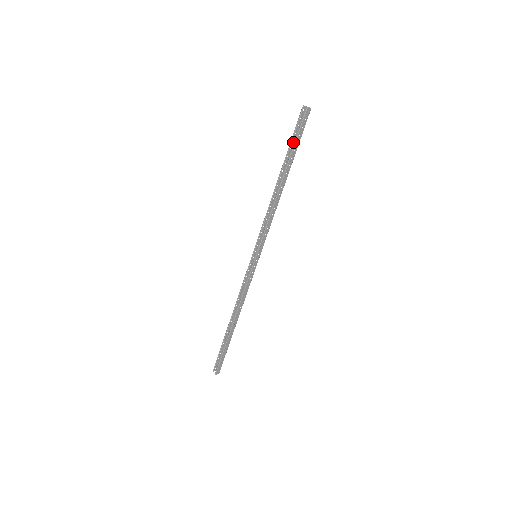
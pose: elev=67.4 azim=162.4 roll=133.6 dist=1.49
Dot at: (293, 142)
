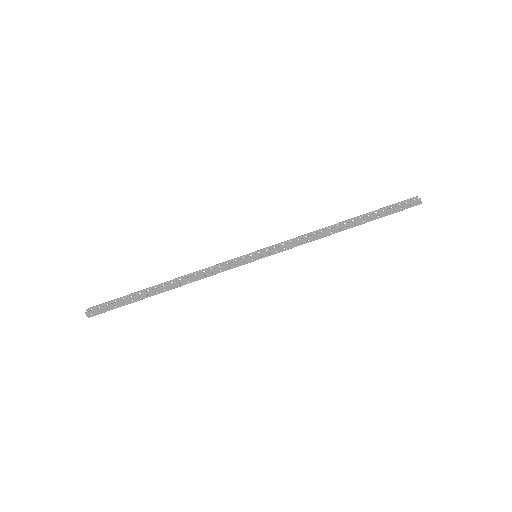
Dot at: occluded
